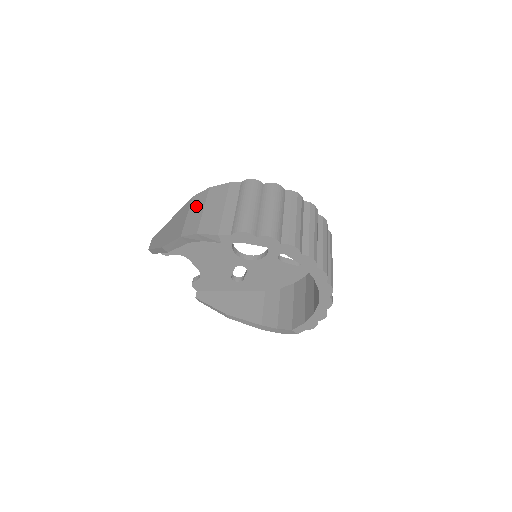
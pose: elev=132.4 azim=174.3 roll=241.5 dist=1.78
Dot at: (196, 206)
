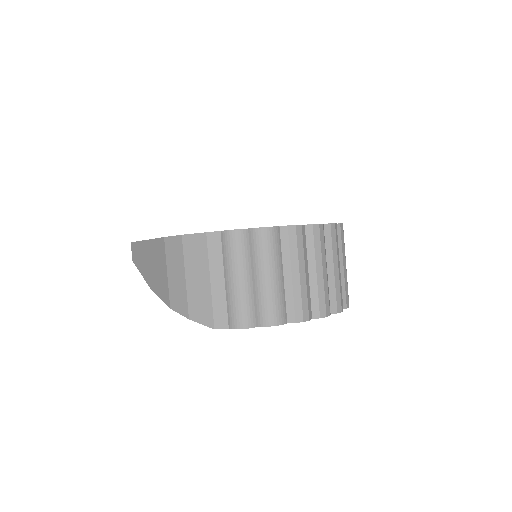
Dot at: (174, 263)
